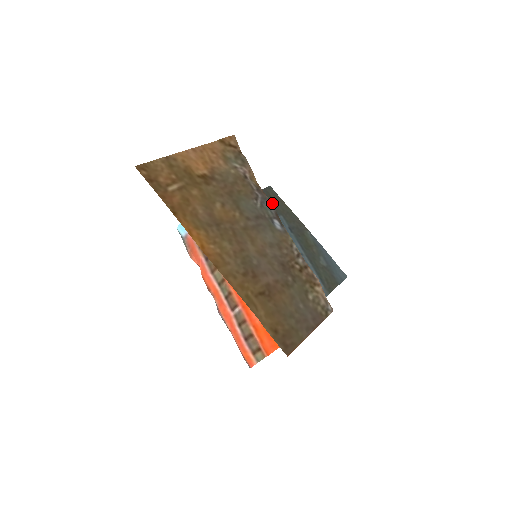
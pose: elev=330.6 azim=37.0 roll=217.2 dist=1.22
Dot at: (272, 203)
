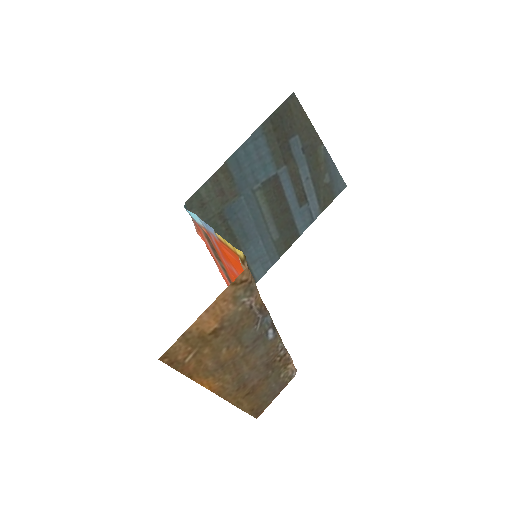
Dot at: (290, 120)
